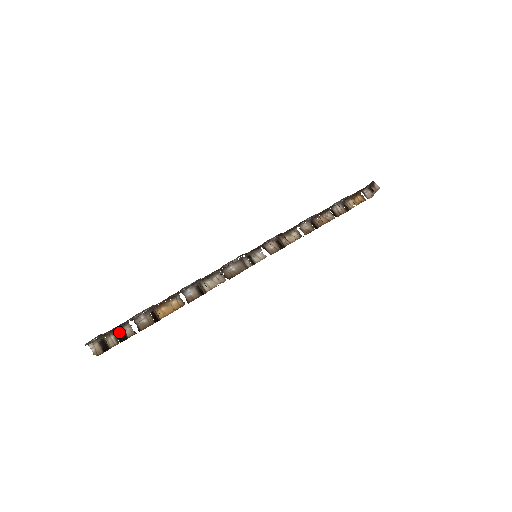
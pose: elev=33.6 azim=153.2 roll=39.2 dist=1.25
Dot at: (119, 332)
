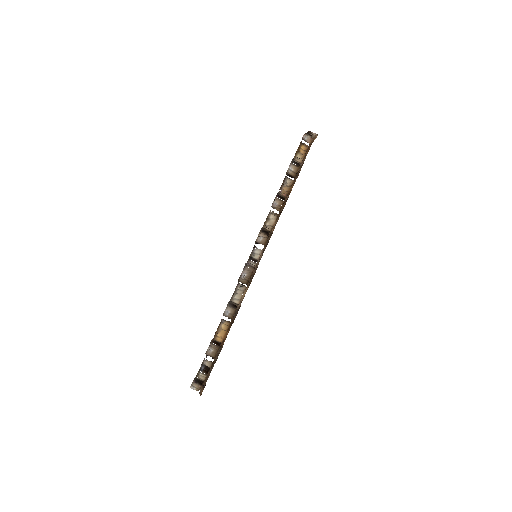
Dot at: (202, 368)
